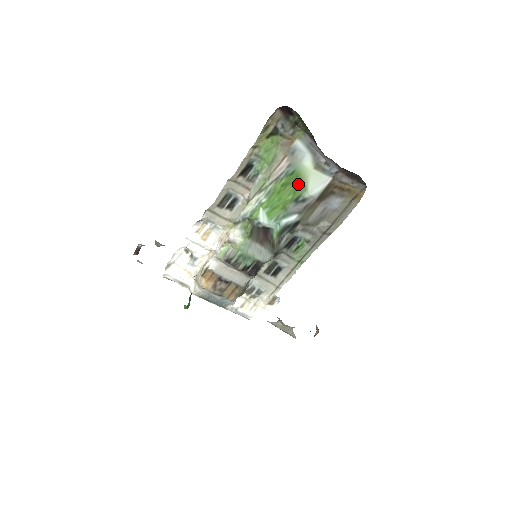
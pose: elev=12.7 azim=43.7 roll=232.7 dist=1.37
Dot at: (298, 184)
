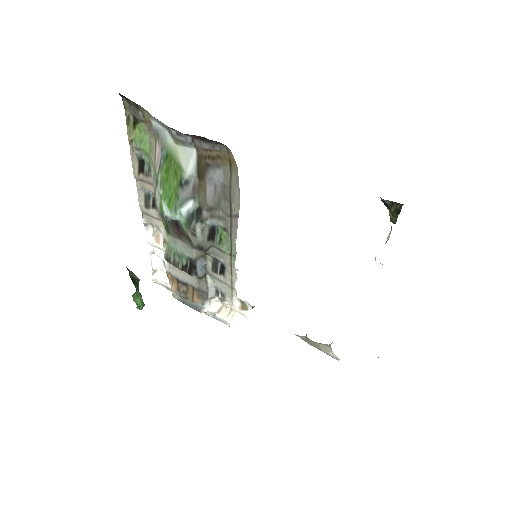
Dot at: (175, 166)
